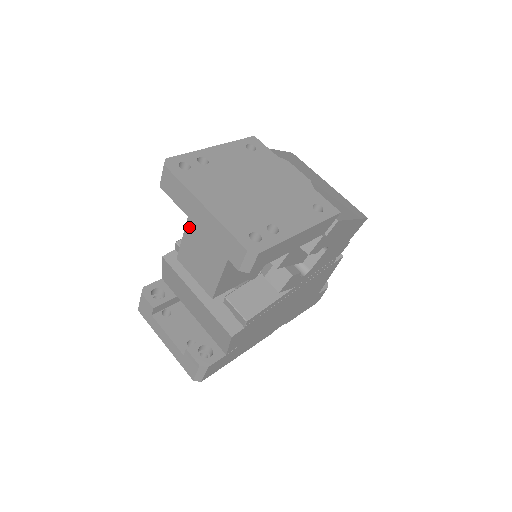
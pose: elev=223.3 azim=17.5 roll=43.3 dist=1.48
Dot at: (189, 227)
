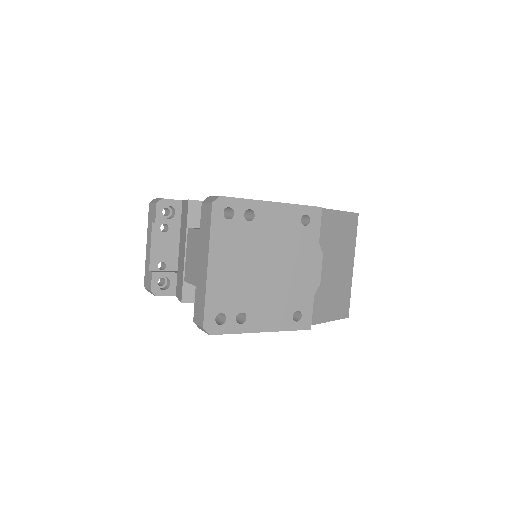
Dot at: occluded
